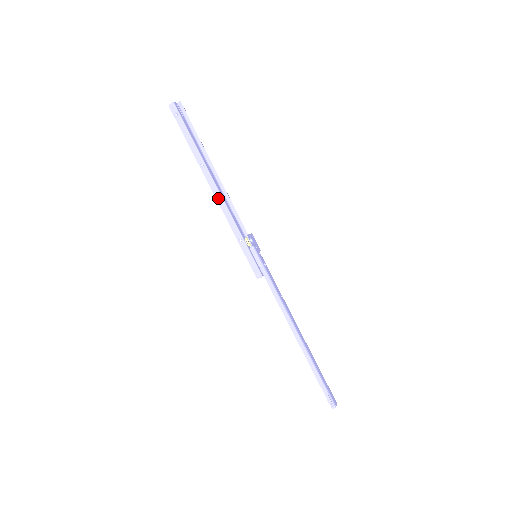
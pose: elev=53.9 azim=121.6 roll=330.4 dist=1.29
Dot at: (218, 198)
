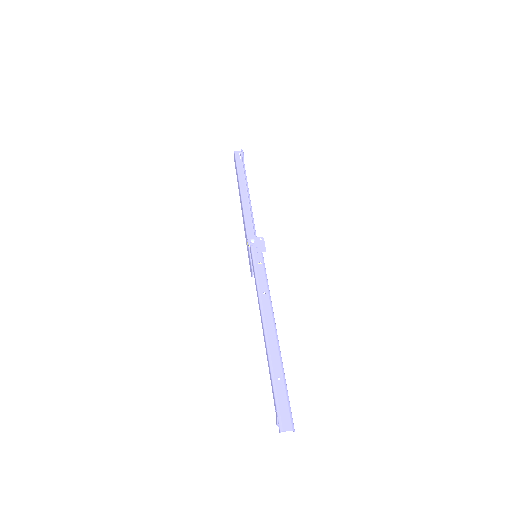
Dot at: (242, 212)
